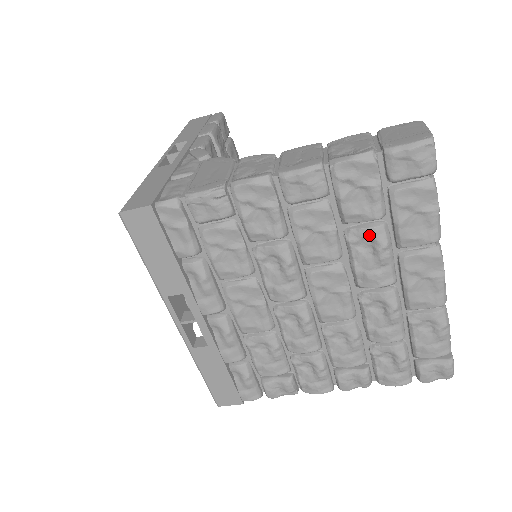
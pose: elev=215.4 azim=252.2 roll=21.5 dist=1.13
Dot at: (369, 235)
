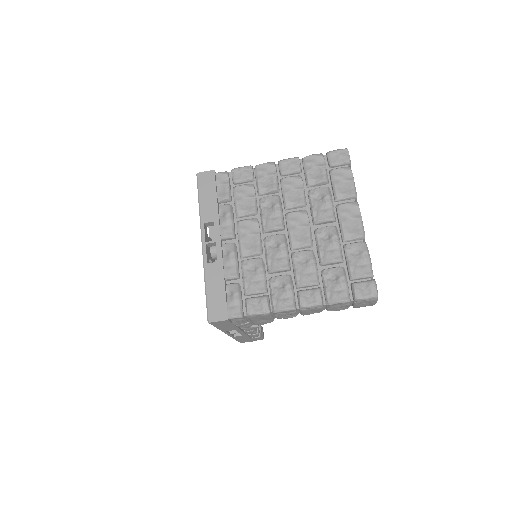
Dot at: (320, 191)
